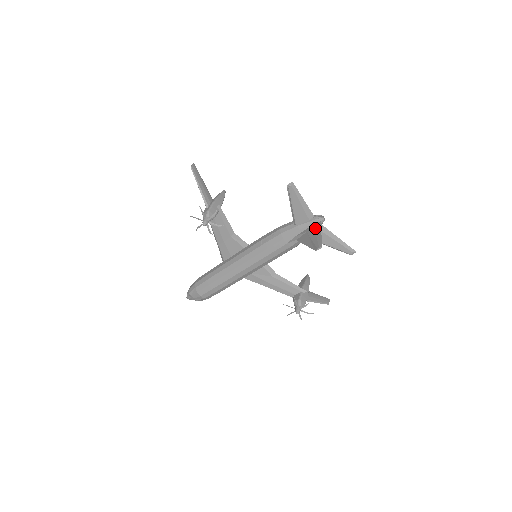
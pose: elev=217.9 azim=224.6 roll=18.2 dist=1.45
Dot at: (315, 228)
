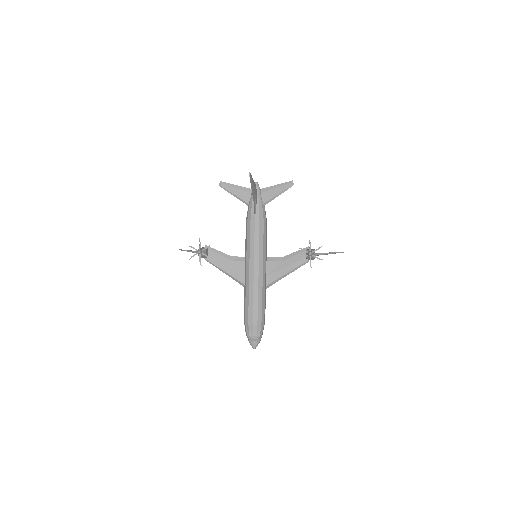
Dot at: occluded
